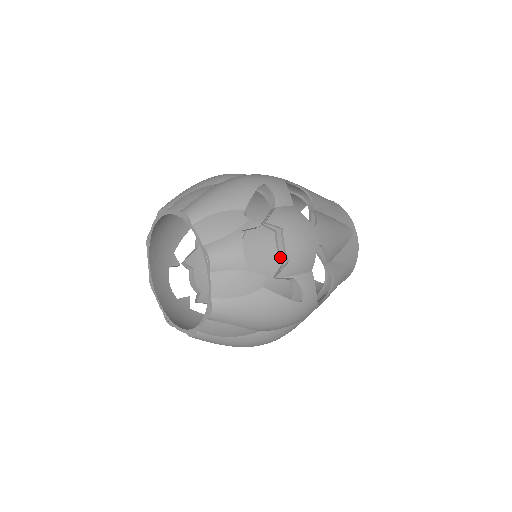
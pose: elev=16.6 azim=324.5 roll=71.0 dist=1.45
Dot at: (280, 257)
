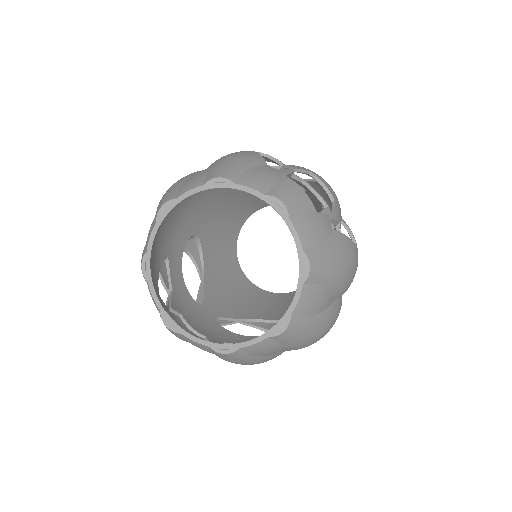
Dot at: (322, 202)
